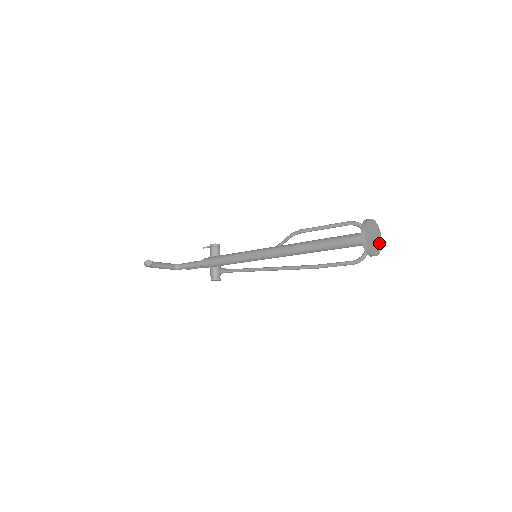
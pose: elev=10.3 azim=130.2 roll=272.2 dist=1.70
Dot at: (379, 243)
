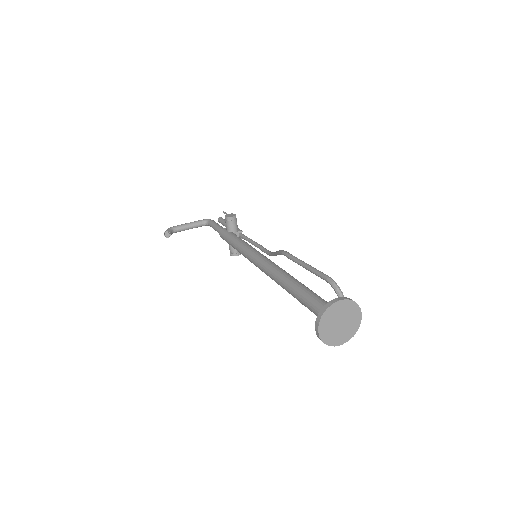
Dot at: (355, 323)
